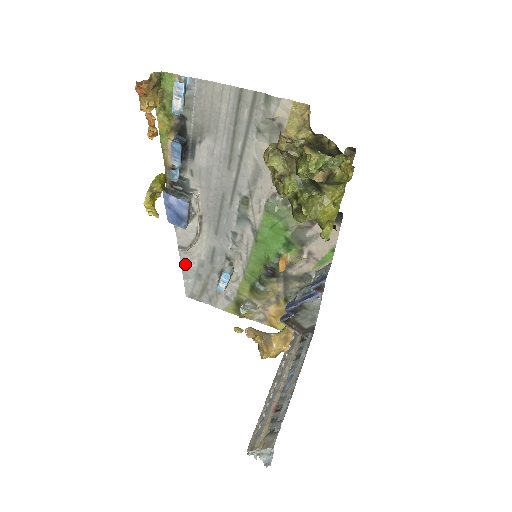
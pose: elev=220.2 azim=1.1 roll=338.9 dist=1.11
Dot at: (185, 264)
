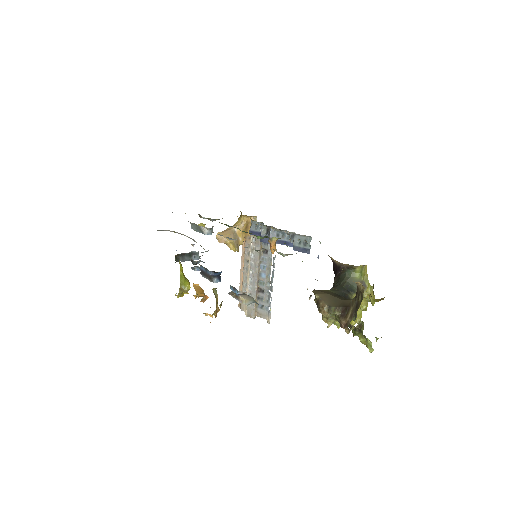
Dot at: occluded
